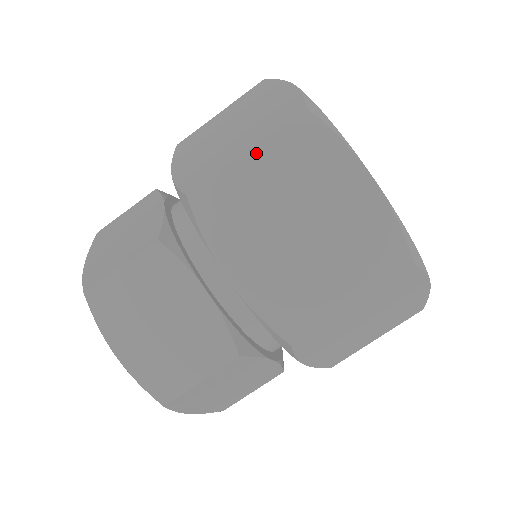
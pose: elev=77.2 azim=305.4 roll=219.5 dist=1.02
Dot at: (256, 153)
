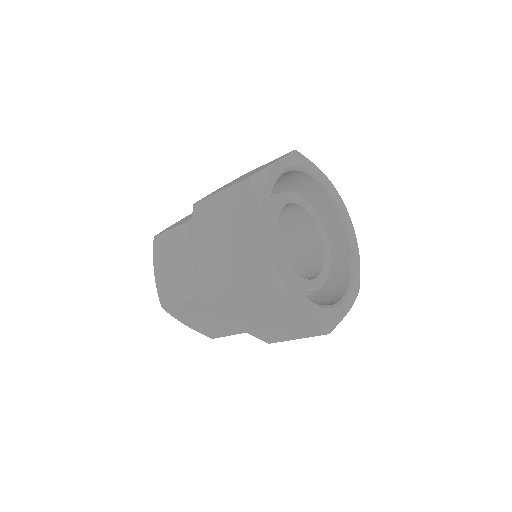
Dot at: (302, 337)
